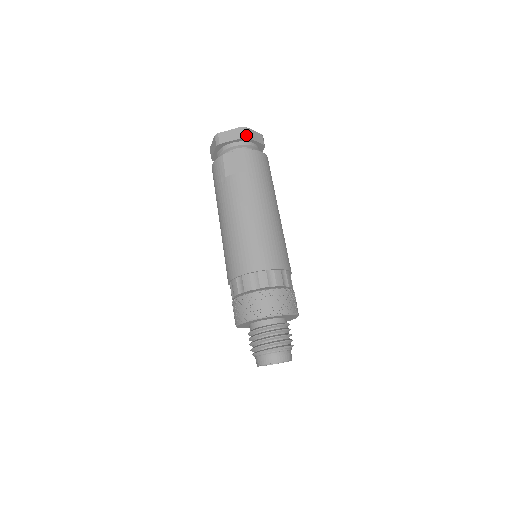
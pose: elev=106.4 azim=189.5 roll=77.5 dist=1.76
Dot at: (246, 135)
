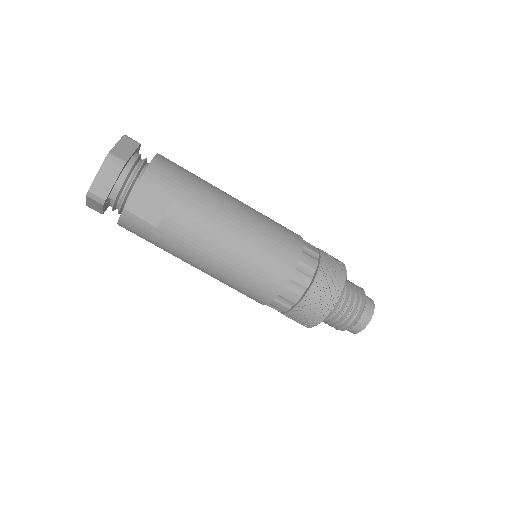
Dot at: (121, 162)
